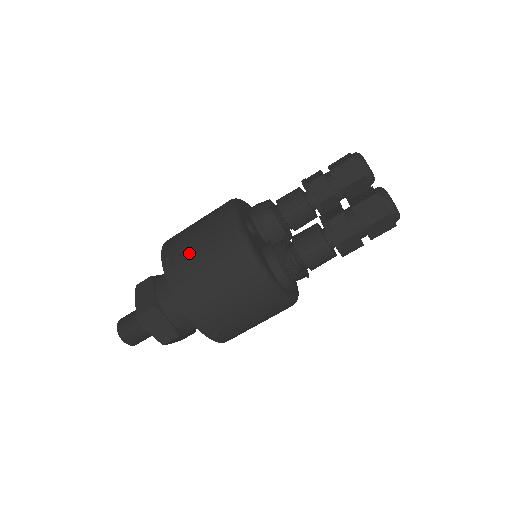
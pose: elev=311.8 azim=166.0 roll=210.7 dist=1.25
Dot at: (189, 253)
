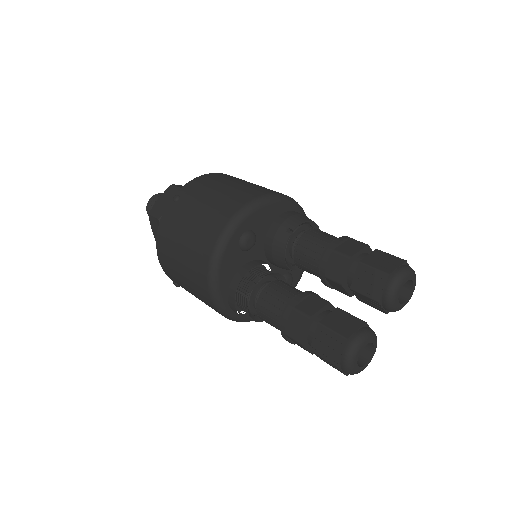
Dot at: (186, 214)
